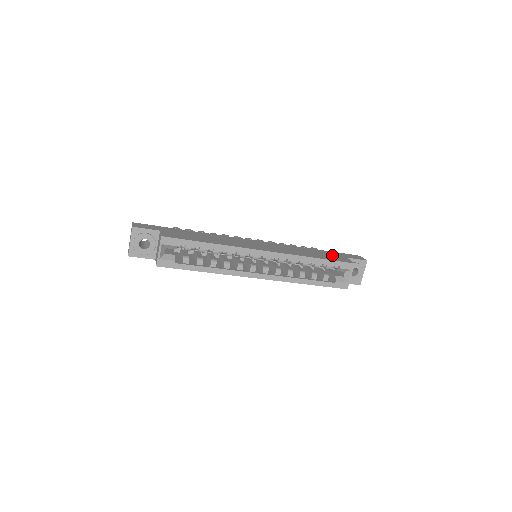
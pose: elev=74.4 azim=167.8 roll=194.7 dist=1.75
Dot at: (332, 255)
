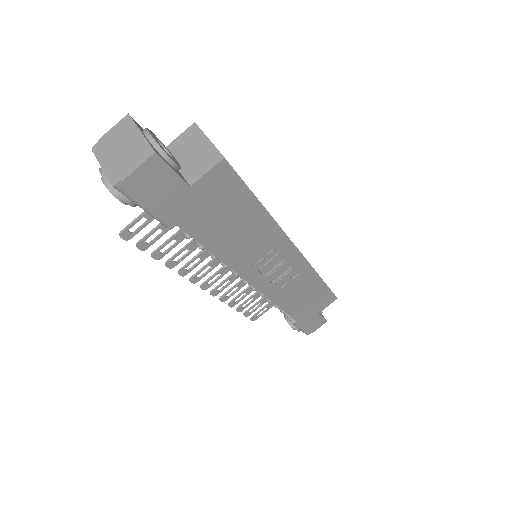
Dot at: occluded
